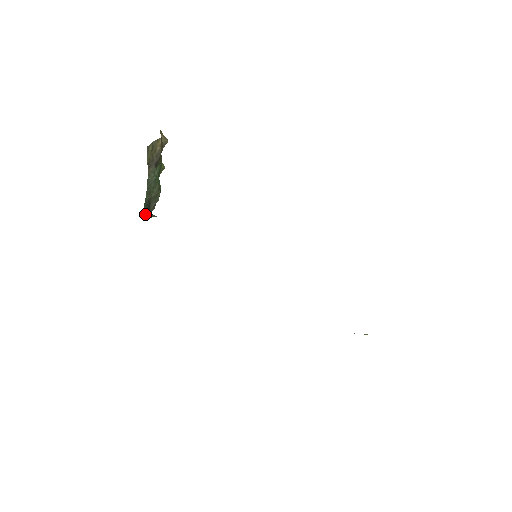
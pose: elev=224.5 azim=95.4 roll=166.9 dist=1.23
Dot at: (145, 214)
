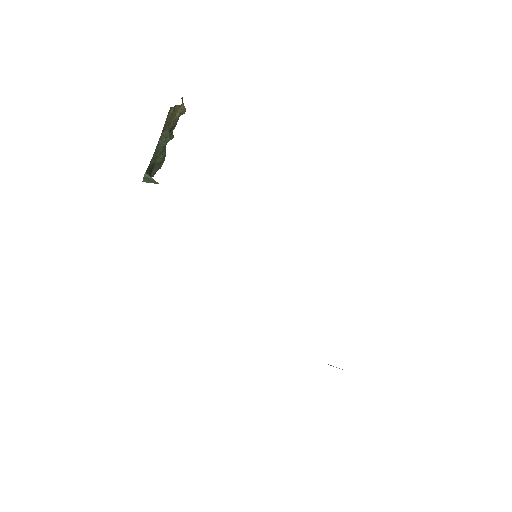
Dot at: (147, 177)
